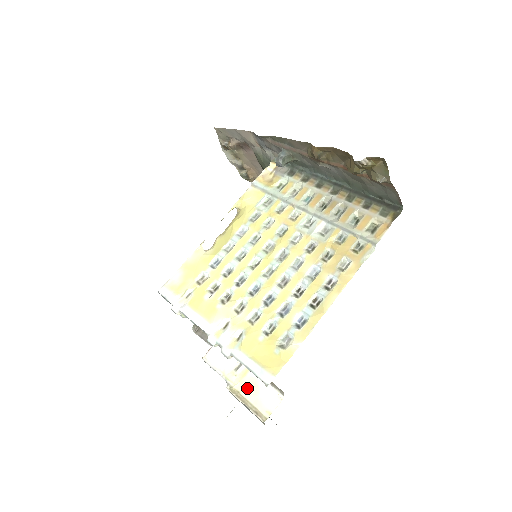
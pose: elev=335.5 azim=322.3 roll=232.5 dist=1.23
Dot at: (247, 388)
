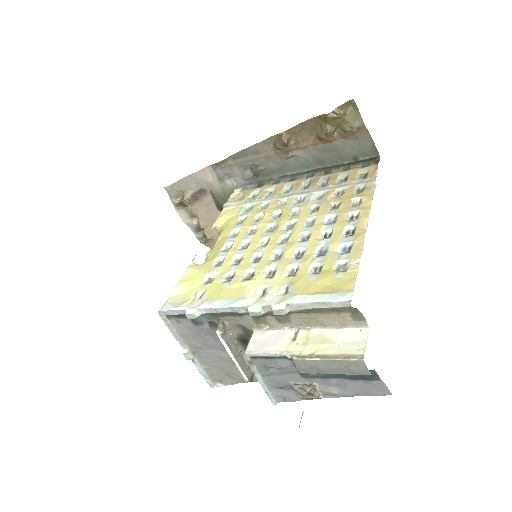
Dot at: (319, 346)
